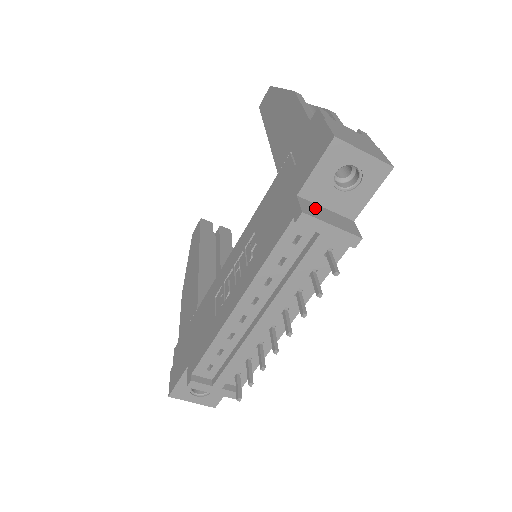
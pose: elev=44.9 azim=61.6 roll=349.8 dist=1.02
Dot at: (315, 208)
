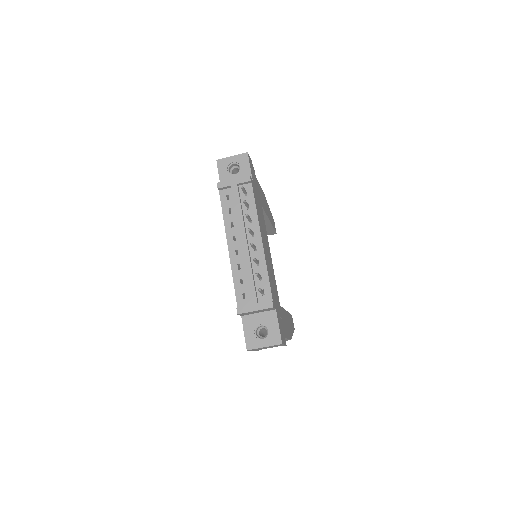
Dot at: occluded
